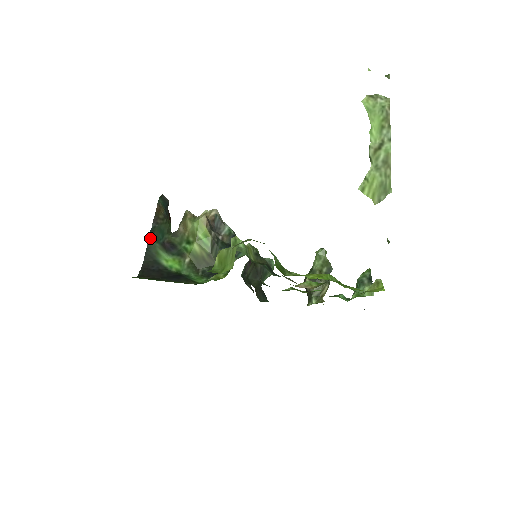
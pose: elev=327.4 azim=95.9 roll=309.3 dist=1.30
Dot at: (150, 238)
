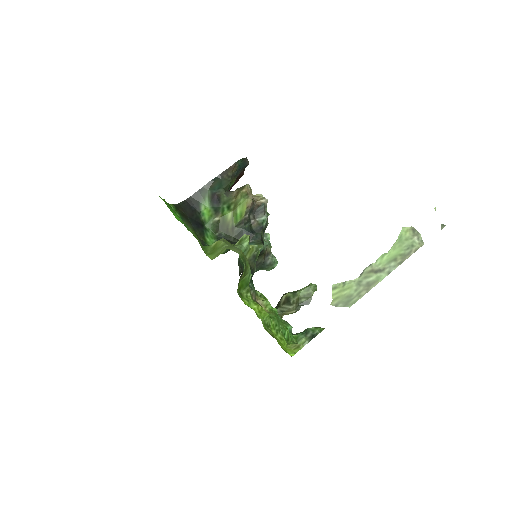
Dot at: (208, 184)
